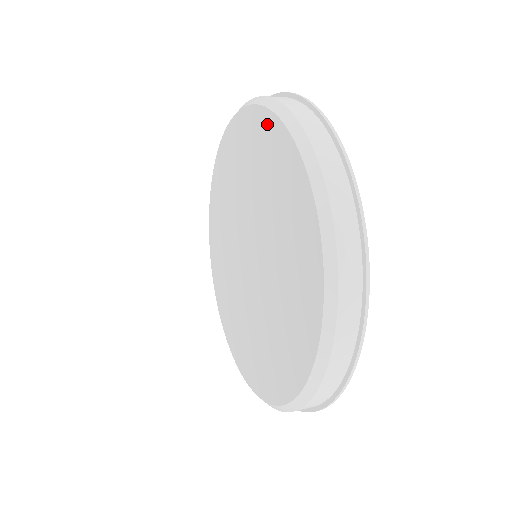
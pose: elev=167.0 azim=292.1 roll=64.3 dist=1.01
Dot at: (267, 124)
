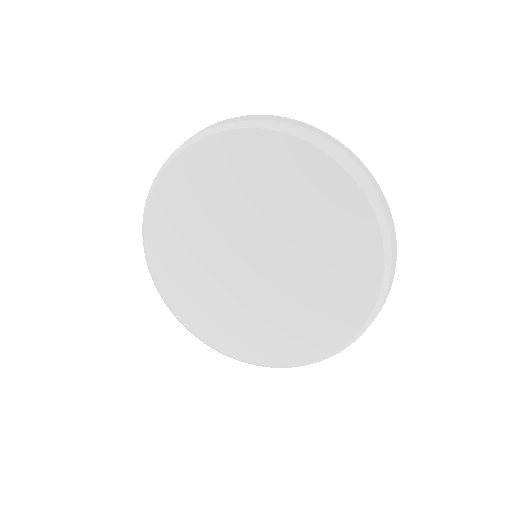
Dot at: (334, 175)
